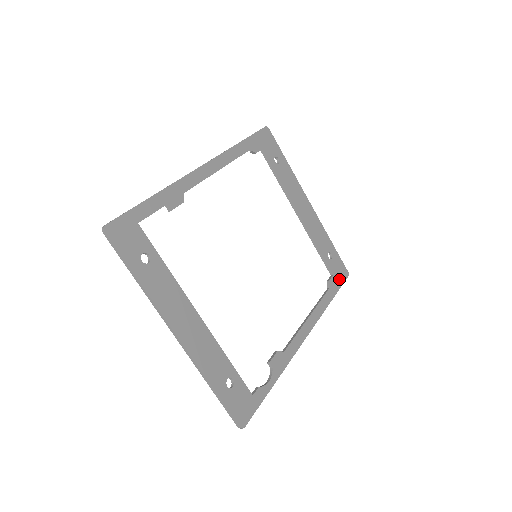
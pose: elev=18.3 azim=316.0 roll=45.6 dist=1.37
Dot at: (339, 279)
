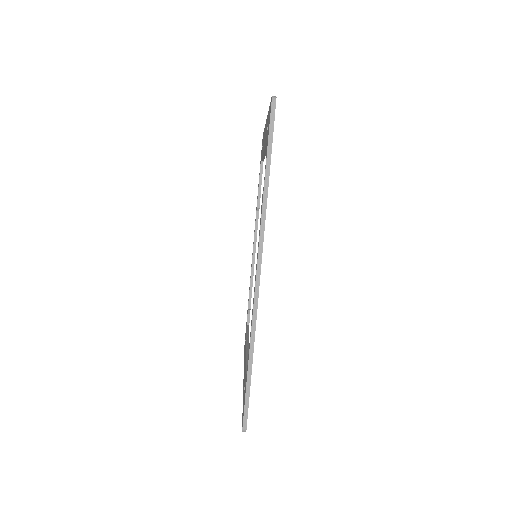
Dot at: occluded
